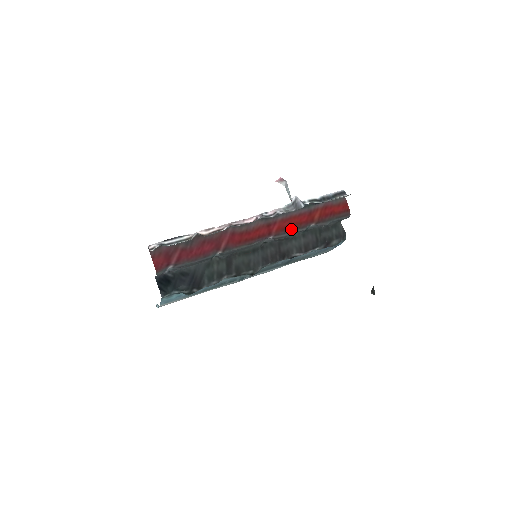
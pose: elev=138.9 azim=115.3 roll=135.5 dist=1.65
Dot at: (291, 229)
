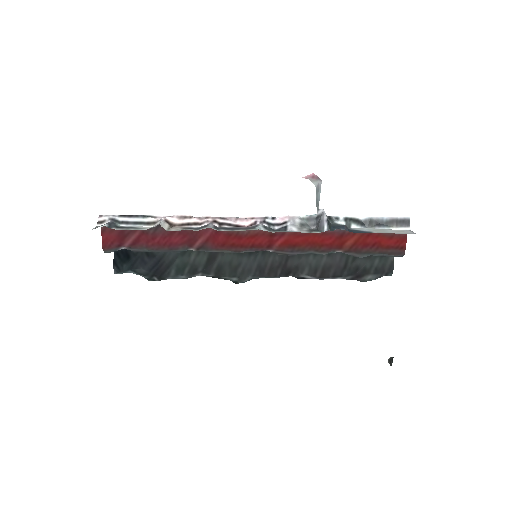
Dot at: (304, 249)
